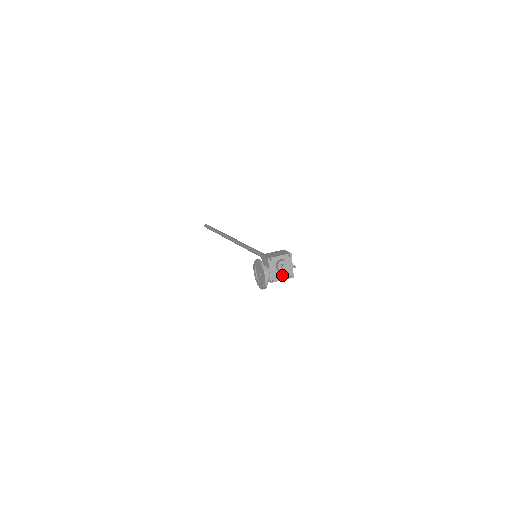
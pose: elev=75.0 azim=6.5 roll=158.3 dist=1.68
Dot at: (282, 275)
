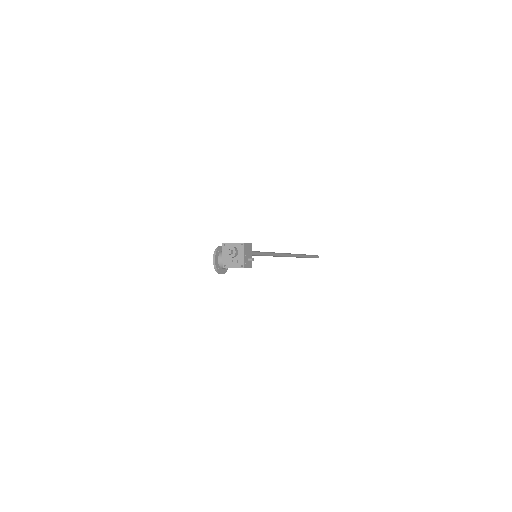
Dot at: (234, 263)
